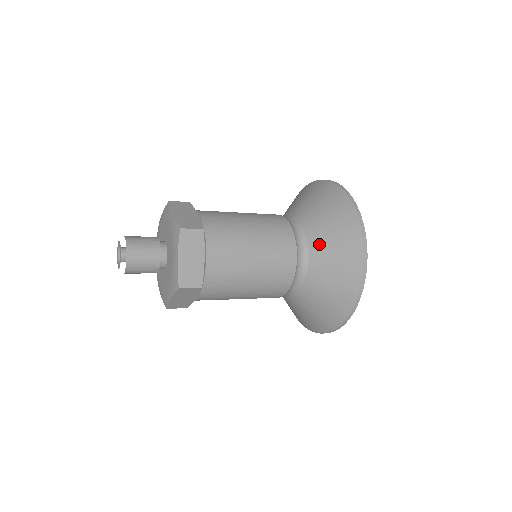
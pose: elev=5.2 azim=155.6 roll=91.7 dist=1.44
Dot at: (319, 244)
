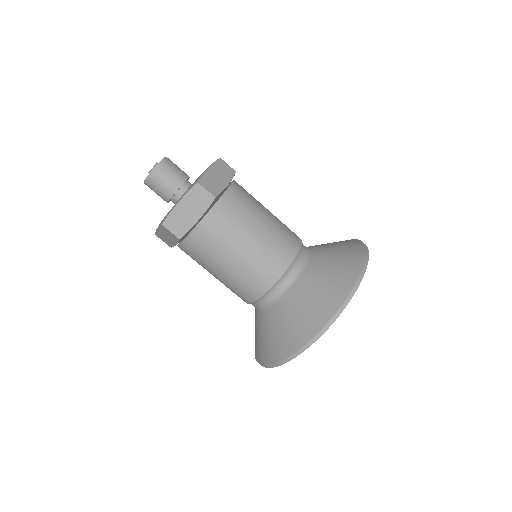
Dot at: (322, 251)
